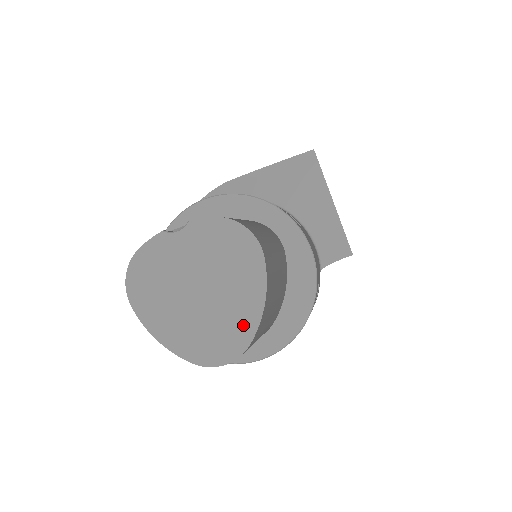
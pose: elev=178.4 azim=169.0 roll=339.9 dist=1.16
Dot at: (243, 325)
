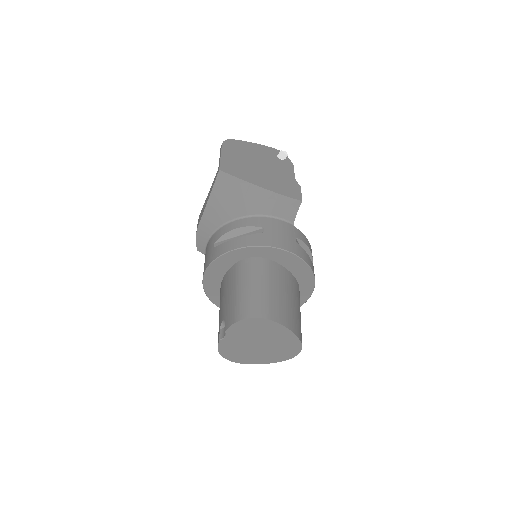
Dot at: (291, 341)
